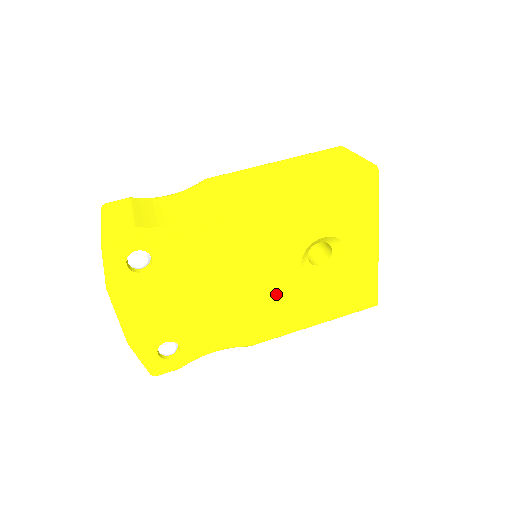
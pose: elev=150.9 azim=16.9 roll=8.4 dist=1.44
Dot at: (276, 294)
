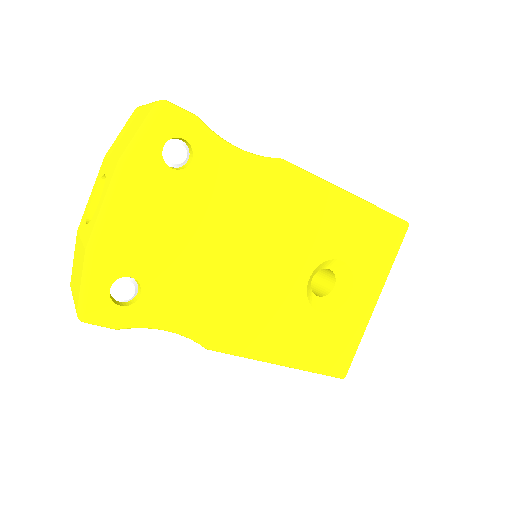
Dot at: (271, 296)
